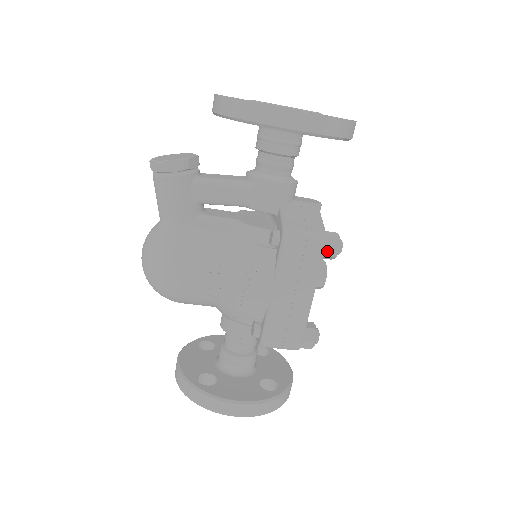
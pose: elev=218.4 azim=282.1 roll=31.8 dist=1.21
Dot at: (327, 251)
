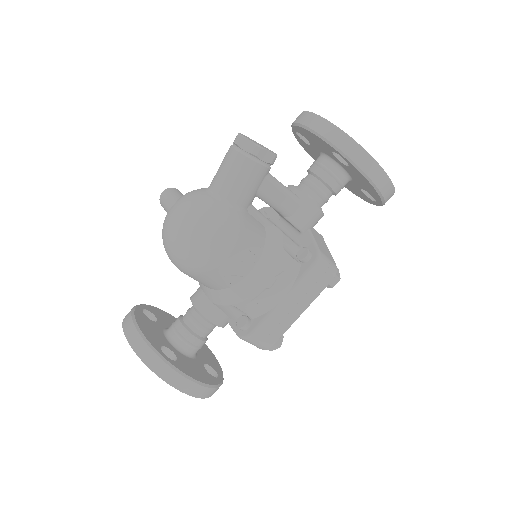
Dot at: (331, 281)
